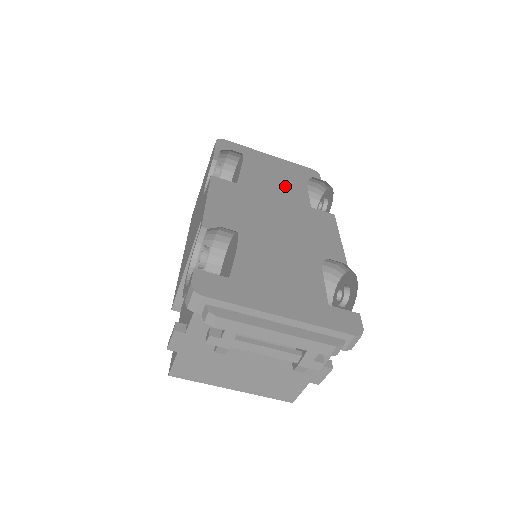
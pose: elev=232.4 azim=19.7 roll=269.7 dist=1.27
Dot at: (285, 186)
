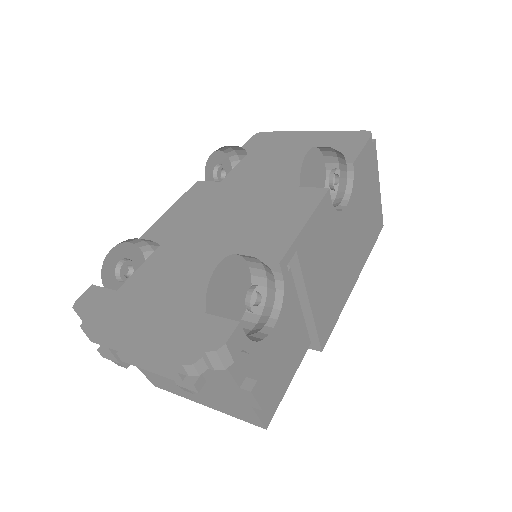
Dot at: (284, 168)
